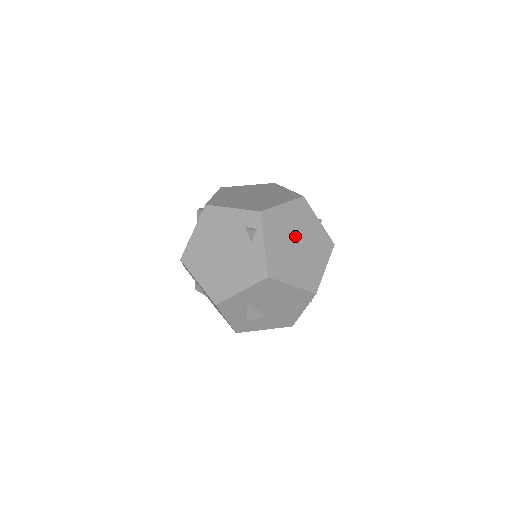
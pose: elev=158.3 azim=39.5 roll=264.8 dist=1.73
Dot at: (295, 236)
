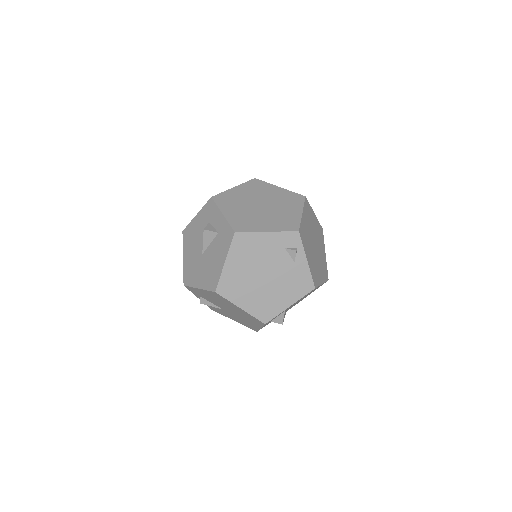
Dot at: (312, 239)
